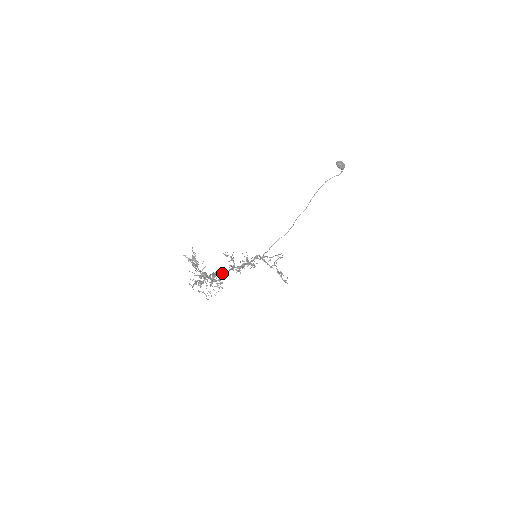
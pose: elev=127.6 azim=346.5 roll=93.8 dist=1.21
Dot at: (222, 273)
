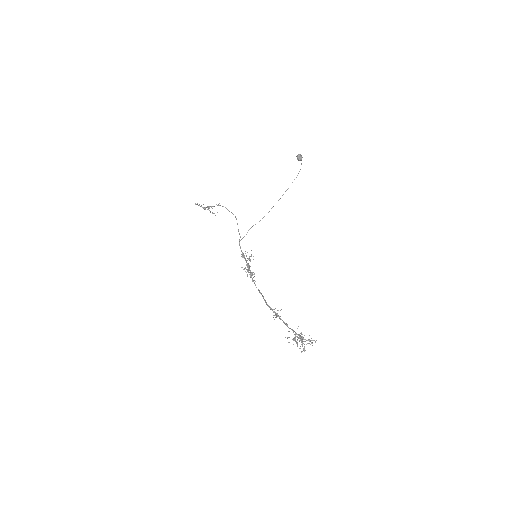
Dot at: (263, 298)
